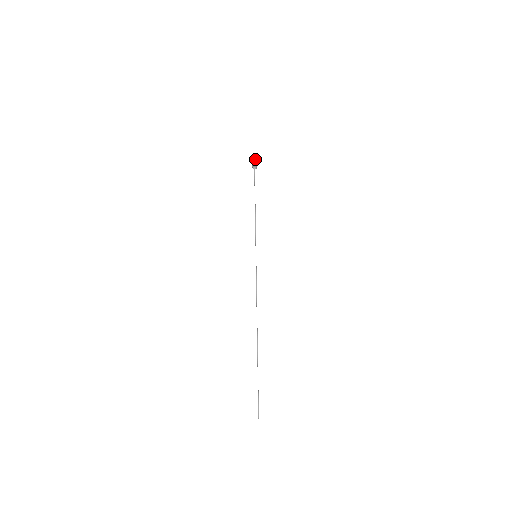
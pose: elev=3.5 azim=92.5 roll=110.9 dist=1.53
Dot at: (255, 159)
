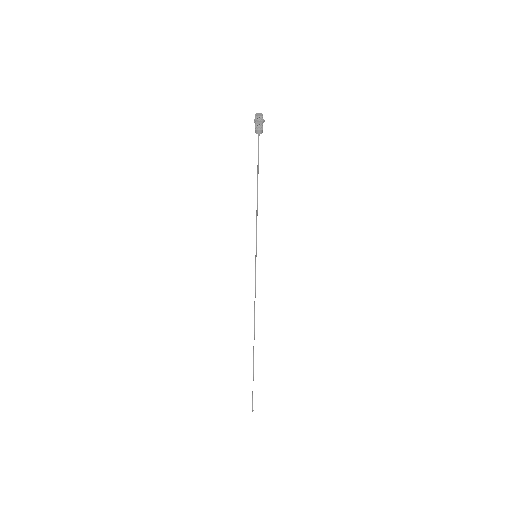
Dot at: (261, 117)
